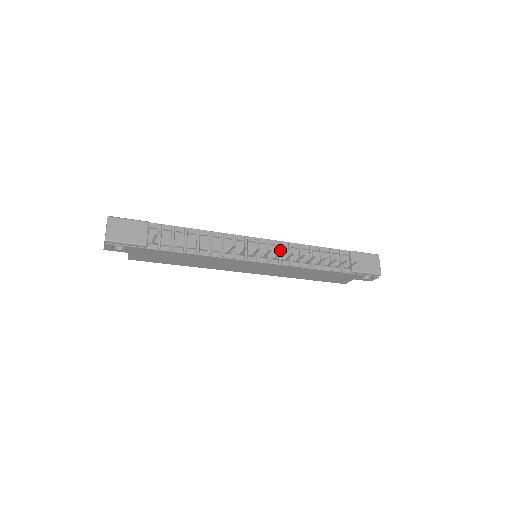
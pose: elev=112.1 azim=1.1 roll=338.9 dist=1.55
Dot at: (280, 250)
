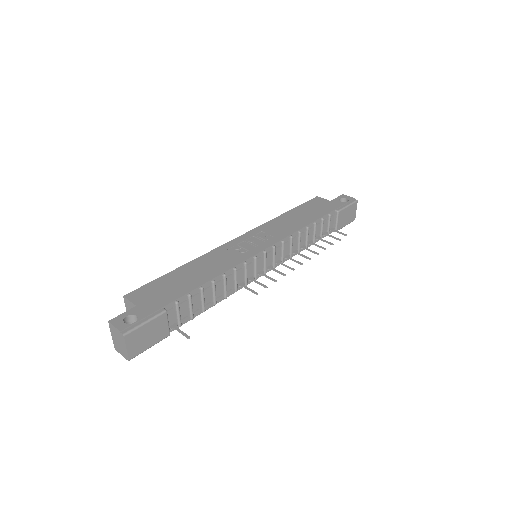
Dot at: (284, 251)
